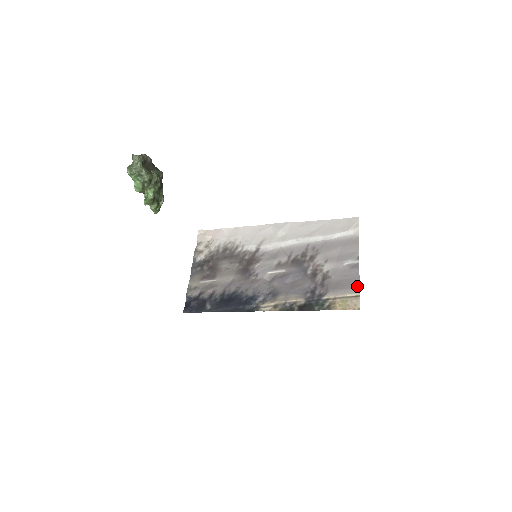
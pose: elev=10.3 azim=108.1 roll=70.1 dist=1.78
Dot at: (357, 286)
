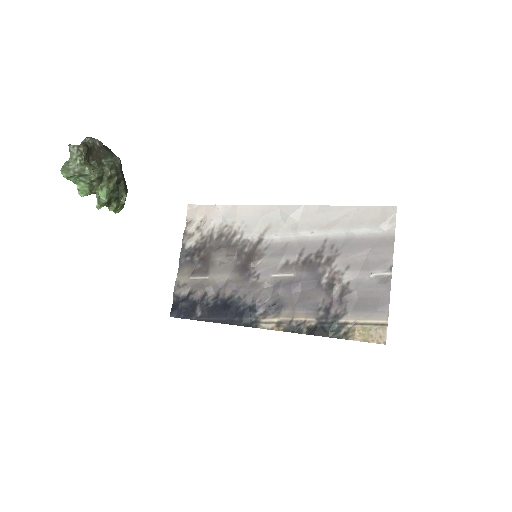
Dot at: (385, 309)
